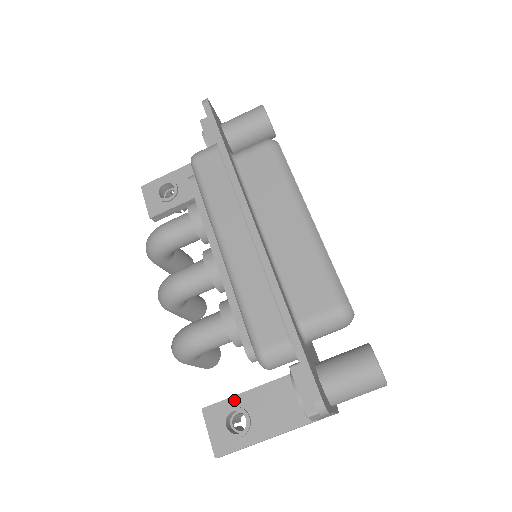
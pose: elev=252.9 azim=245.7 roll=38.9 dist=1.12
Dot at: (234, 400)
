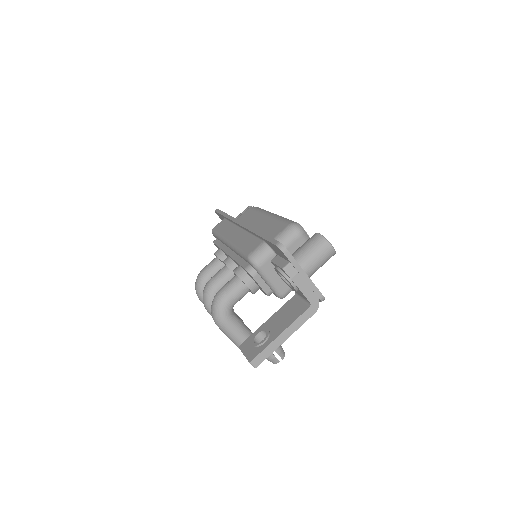
Dot at: (258, 330)
